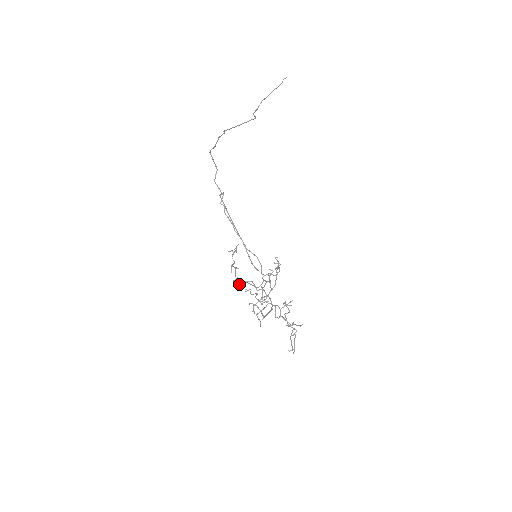
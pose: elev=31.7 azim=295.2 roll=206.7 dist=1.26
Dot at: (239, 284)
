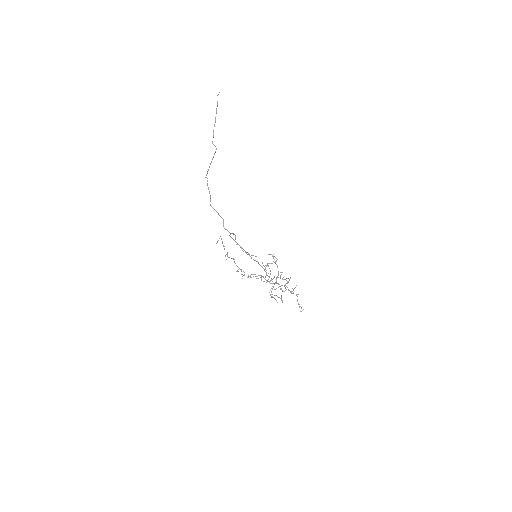
Dot at: occluded
